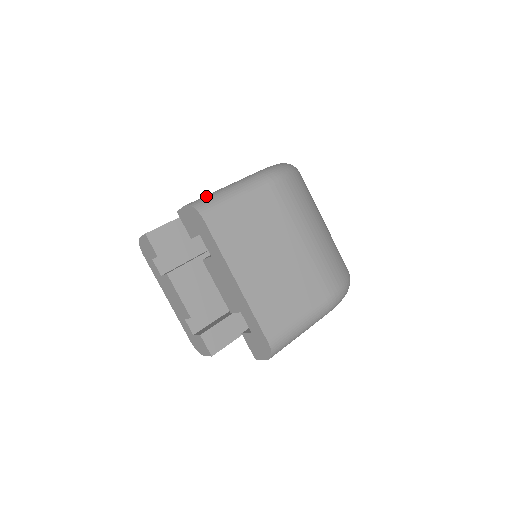
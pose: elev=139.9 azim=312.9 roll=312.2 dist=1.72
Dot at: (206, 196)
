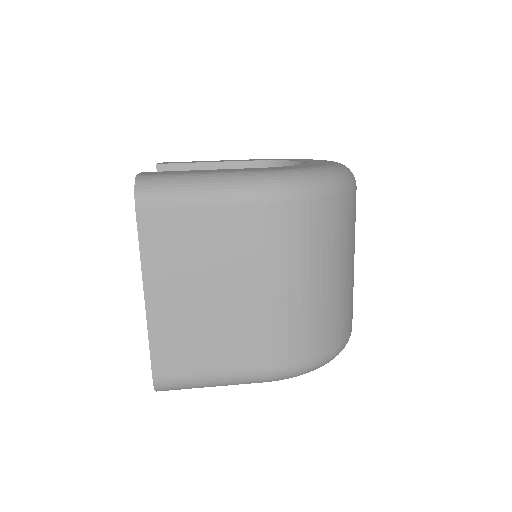
Dot at: (167, 176)
